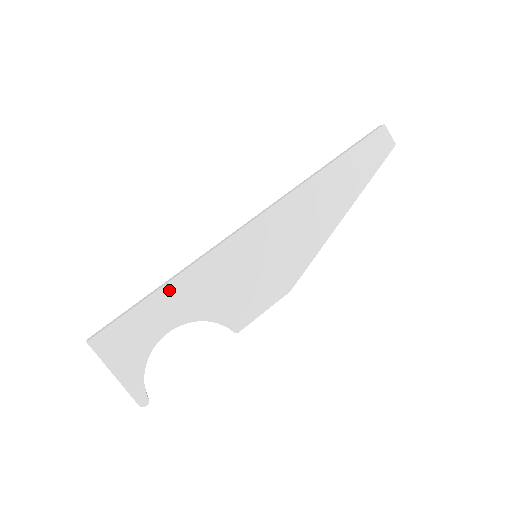
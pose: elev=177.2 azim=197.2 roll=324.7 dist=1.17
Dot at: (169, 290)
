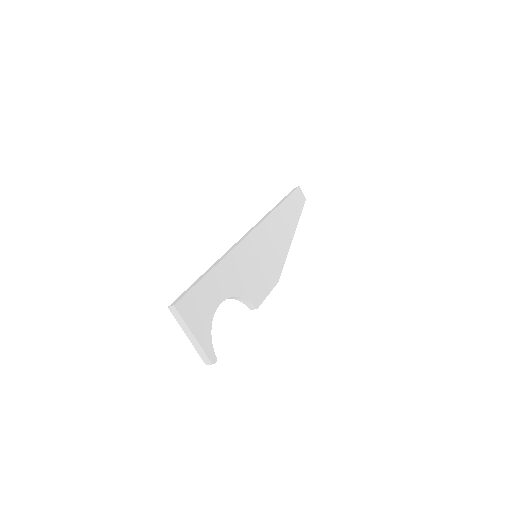
Dot at: (217, 271)
